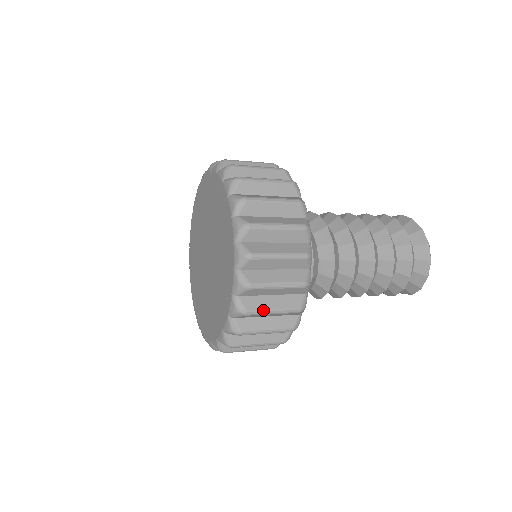
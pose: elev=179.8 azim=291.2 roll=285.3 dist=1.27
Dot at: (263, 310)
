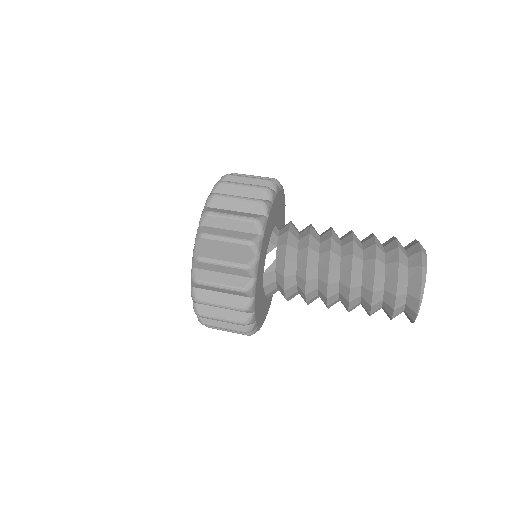
Dot at: (211, 282)
